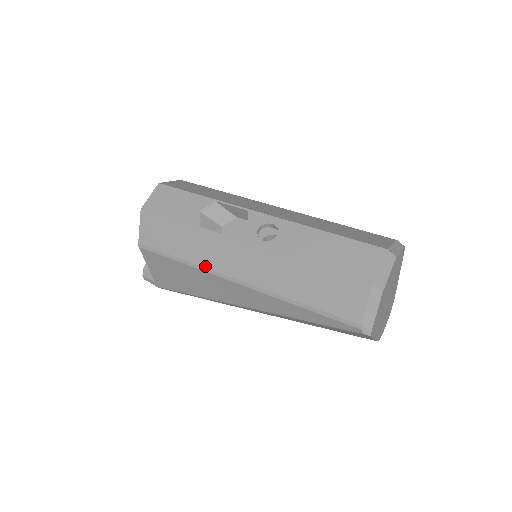
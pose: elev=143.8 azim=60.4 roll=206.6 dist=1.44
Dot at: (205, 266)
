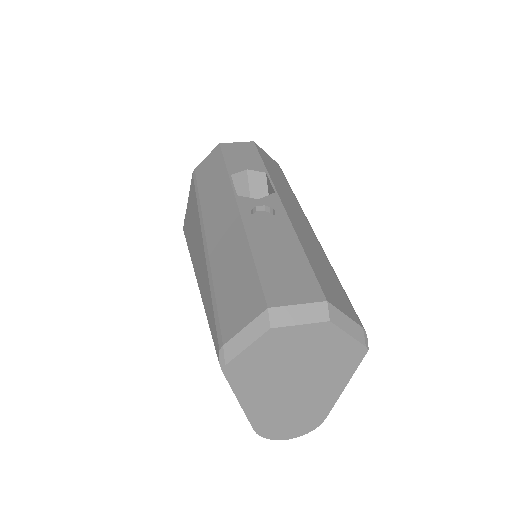
Dot at: (203, 209)
